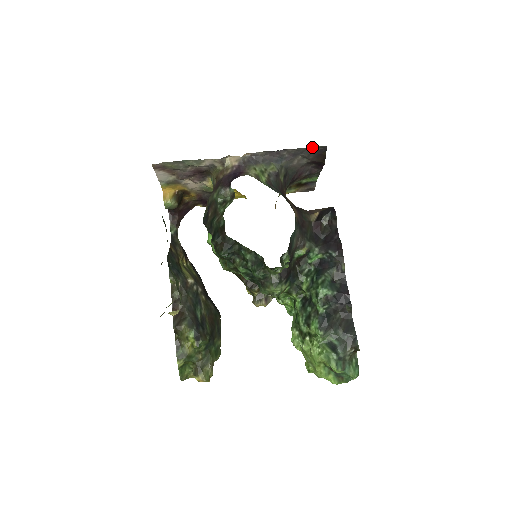
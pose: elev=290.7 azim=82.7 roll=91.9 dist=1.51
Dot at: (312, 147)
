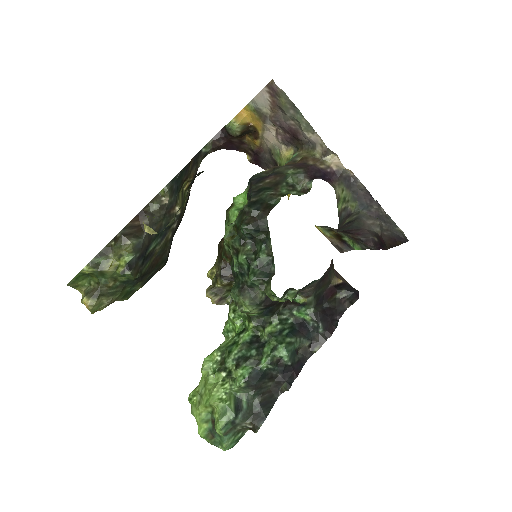
Dot at: (399, 228)
